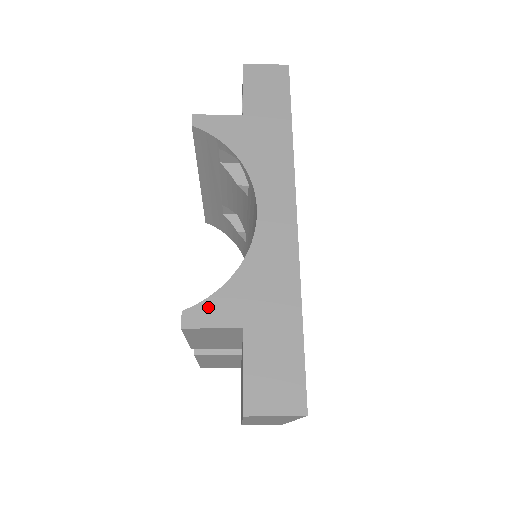
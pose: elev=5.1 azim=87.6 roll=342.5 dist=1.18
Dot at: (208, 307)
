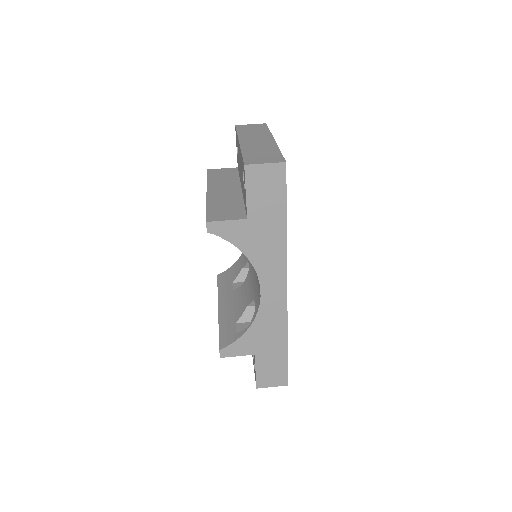
Dot at: (234, 347)
